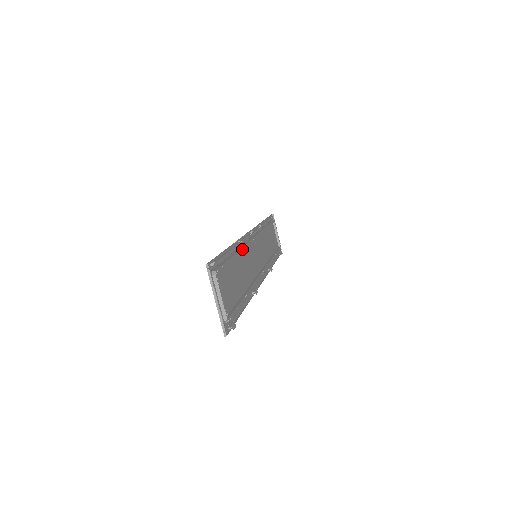
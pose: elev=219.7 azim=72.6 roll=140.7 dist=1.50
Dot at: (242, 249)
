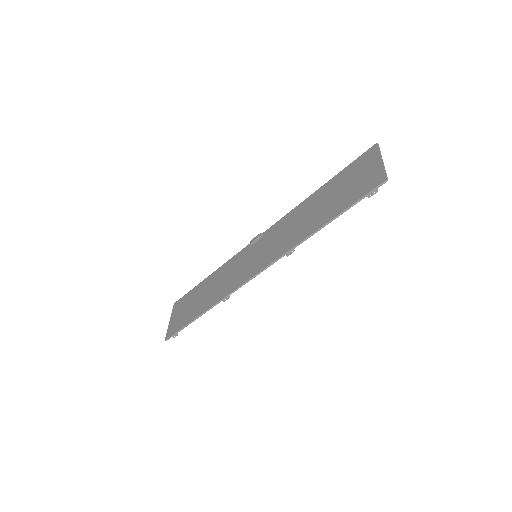
Dot at: occluded
